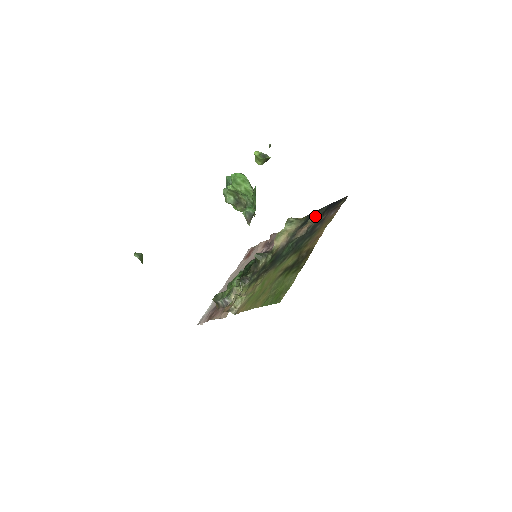
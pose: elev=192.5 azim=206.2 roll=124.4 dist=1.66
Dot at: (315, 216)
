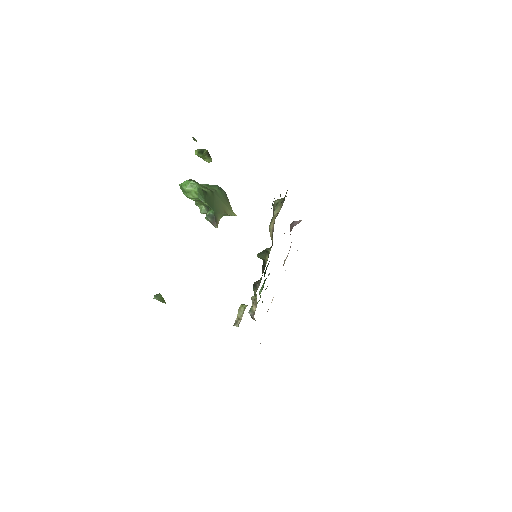
Dot at: occluded
